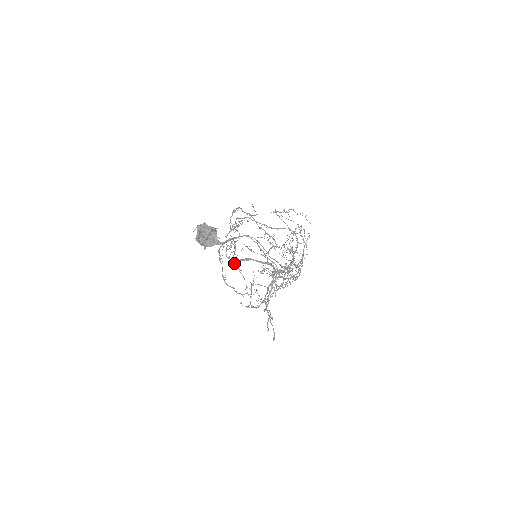
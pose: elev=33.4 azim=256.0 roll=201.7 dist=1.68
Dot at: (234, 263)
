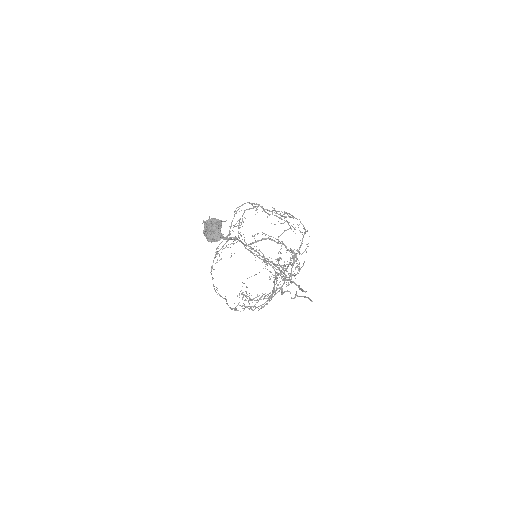
Dot at: (250, 246)
